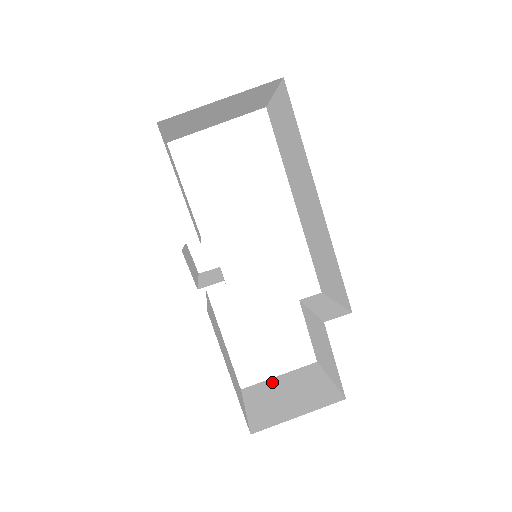
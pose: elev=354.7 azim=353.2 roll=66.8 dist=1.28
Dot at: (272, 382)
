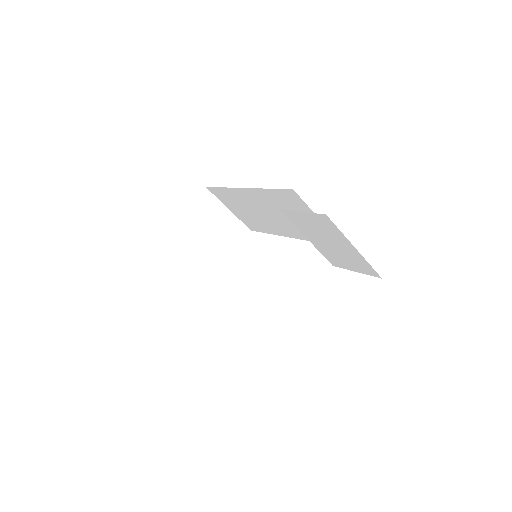
Dot at: occluded
